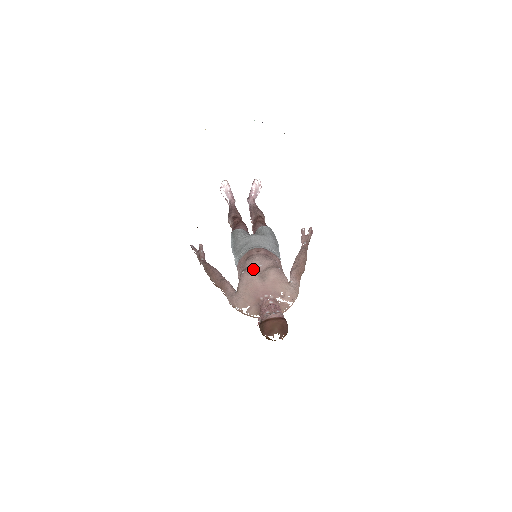
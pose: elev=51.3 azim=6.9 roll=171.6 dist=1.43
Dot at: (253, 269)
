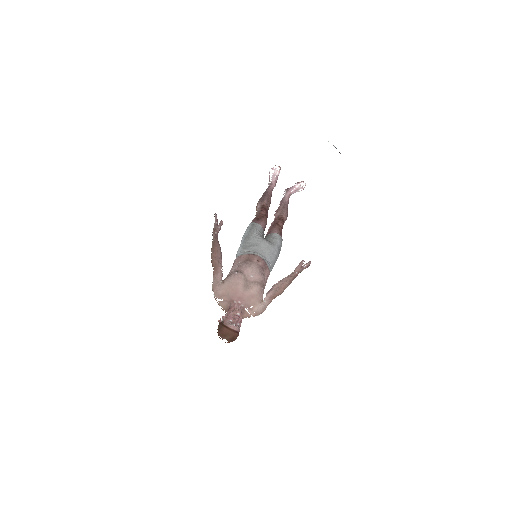
Dot at: (244, 276)
